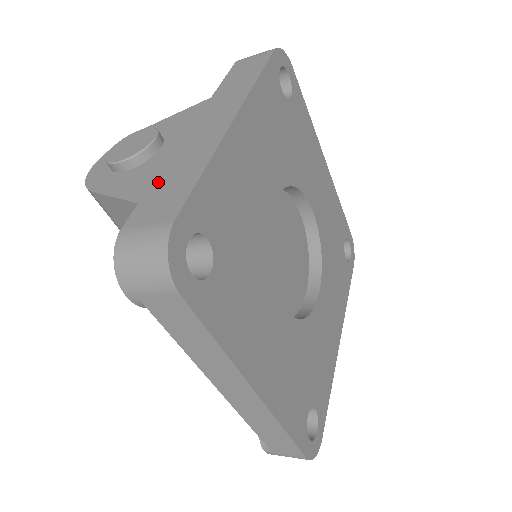
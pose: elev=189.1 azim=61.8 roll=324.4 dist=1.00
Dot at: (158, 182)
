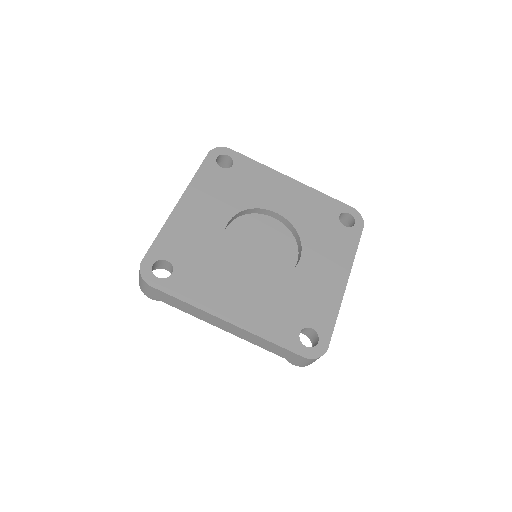
Dot at: occluded
